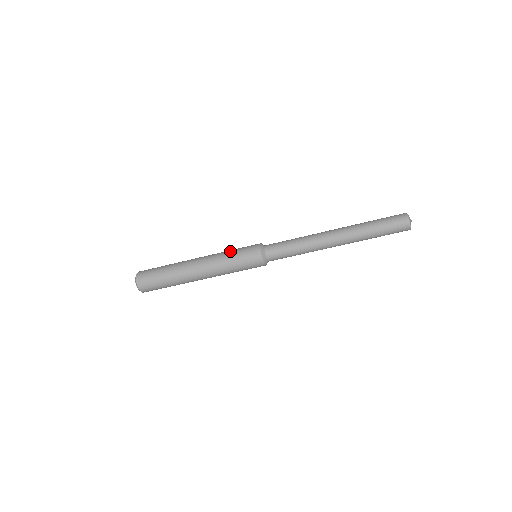
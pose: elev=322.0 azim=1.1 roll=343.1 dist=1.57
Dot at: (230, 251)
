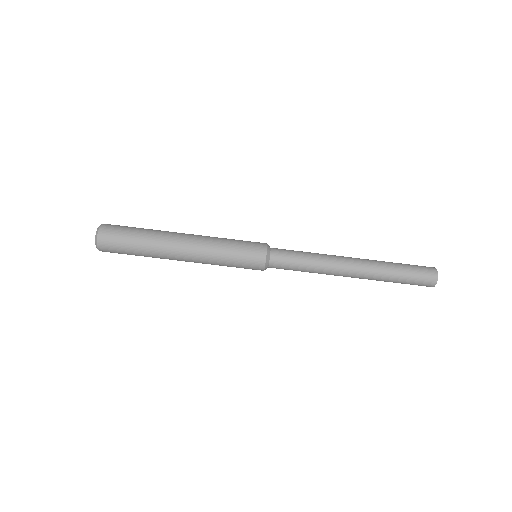
Dot at: (227, 248)
